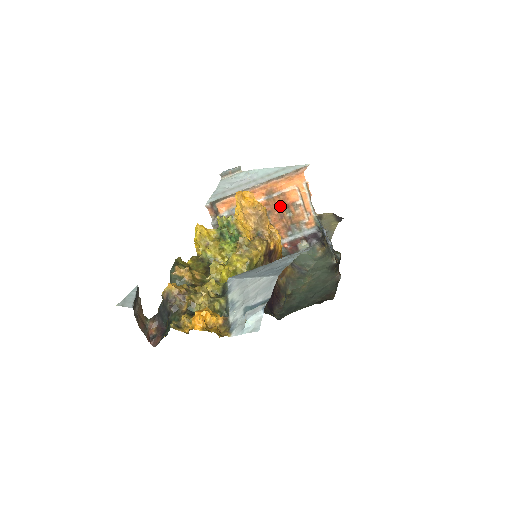
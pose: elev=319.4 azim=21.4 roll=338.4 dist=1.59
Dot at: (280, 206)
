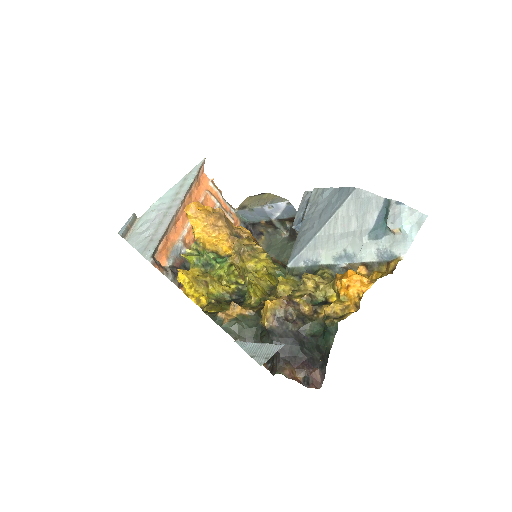
Dot at: occluded
